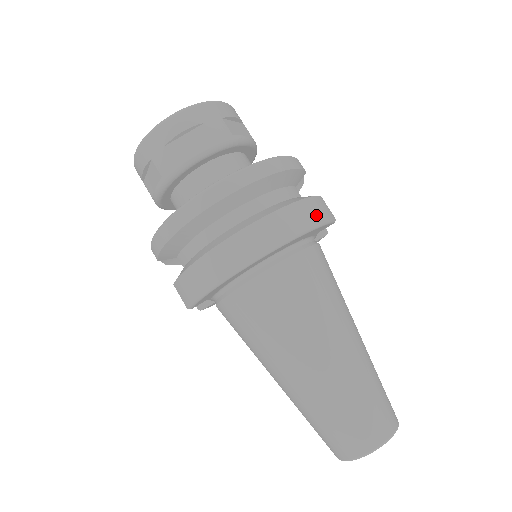
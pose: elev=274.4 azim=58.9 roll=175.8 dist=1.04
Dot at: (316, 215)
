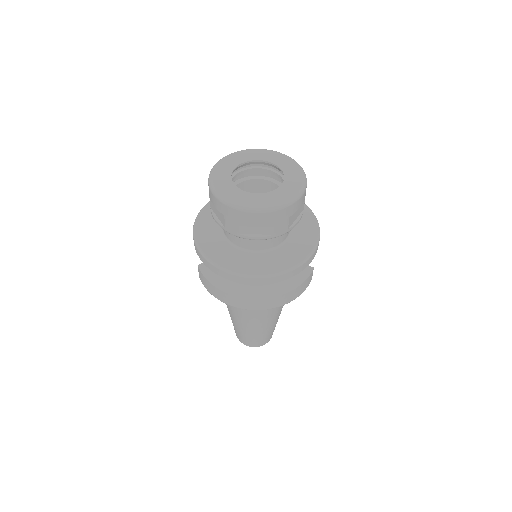
Dot at: (299, 293)
